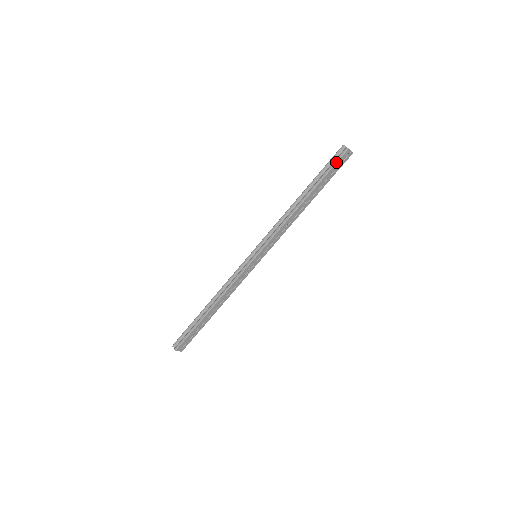
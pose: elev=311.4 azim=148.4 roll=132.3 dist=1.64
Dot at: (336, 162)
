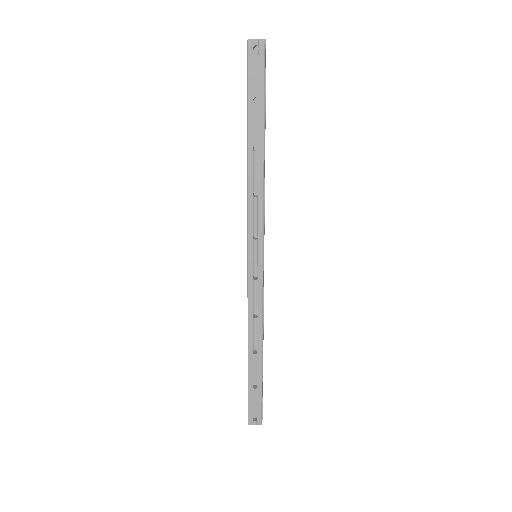
Dot at: (247, 69)
